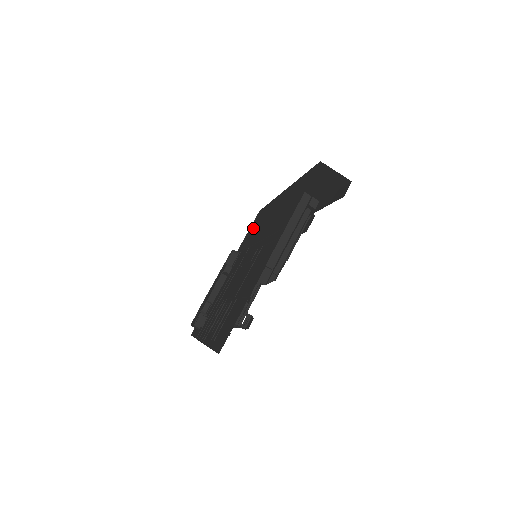
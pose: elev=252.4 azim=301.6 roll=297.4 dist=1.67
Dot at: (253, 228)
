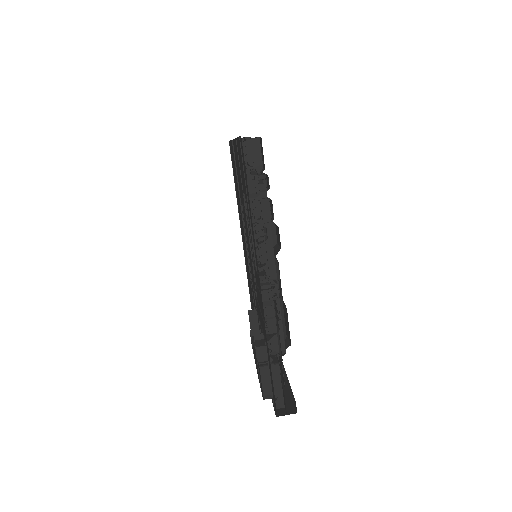
Dot at: occluded
